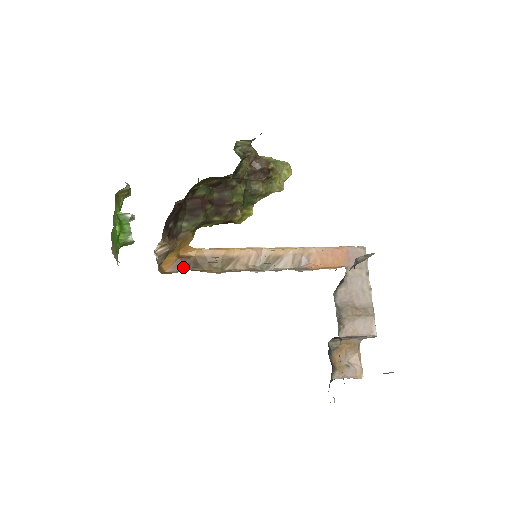
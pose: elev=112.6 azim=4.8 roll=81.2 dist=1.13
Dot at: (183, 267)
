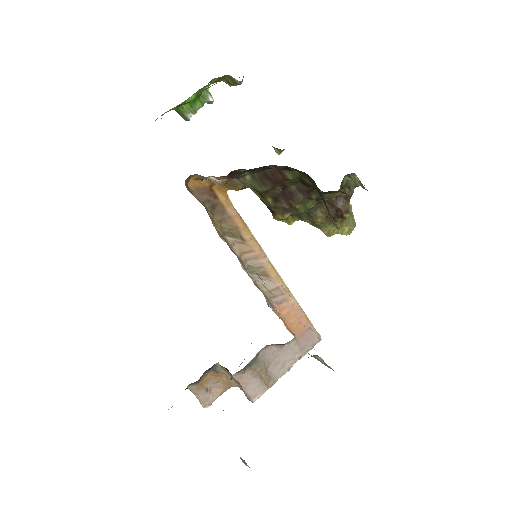
Dot at: (203, 198)
